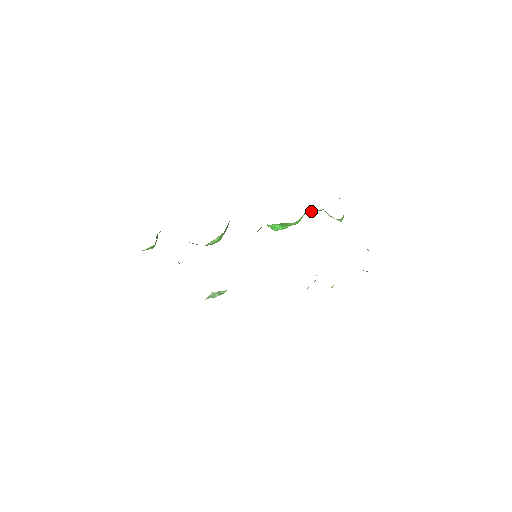
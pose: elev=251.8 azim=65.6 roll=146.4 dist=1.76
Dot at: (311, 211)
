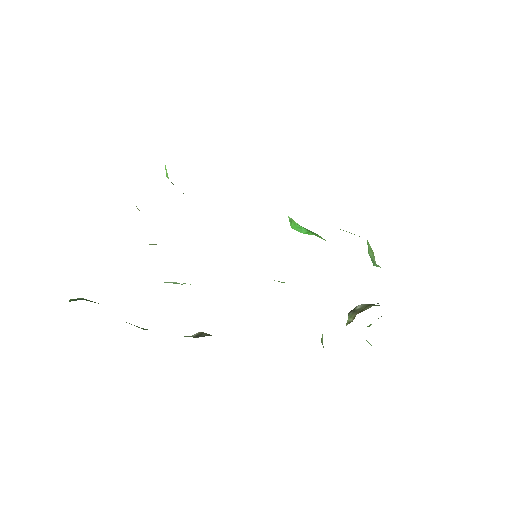
Dot at: occluded
